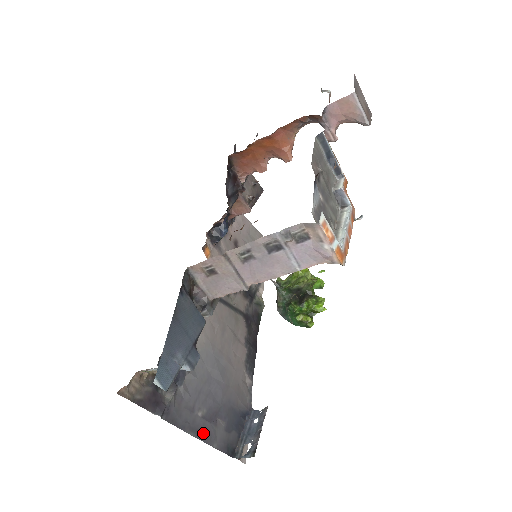
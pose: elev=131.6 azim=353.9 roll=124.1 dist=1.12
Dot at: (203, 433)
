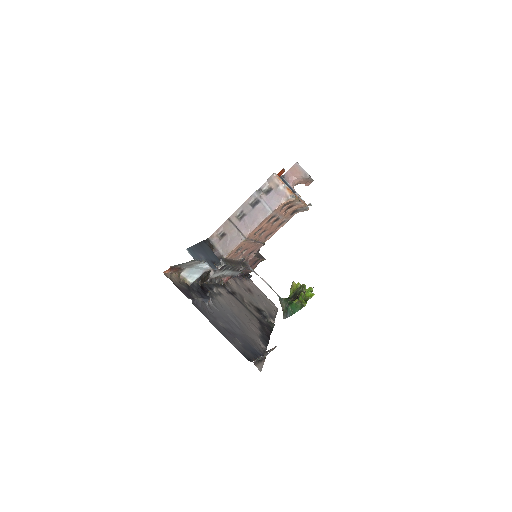
Dot at: (223, 333)
